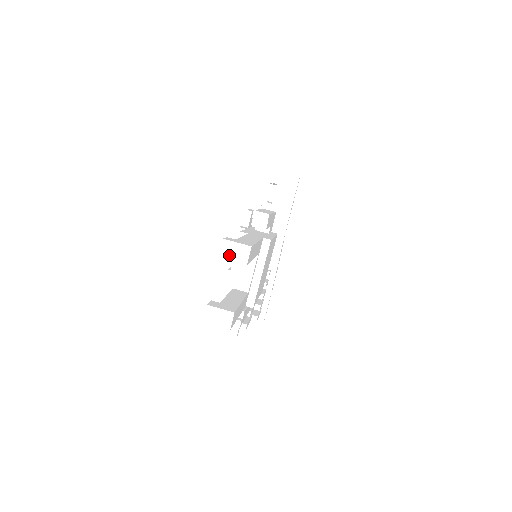
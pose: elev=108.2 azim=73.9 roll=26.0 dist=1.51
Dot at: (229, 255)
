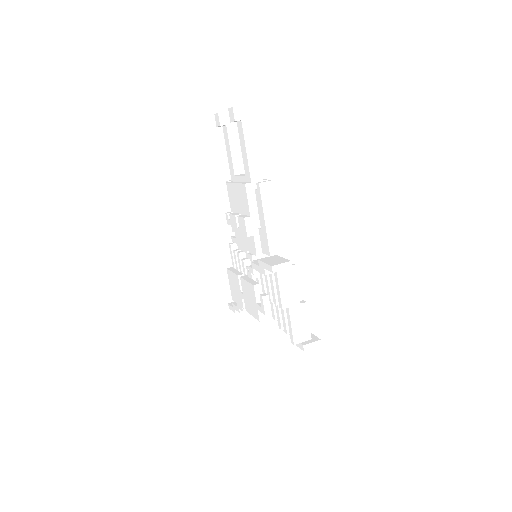
Dot at: (223, 112)
